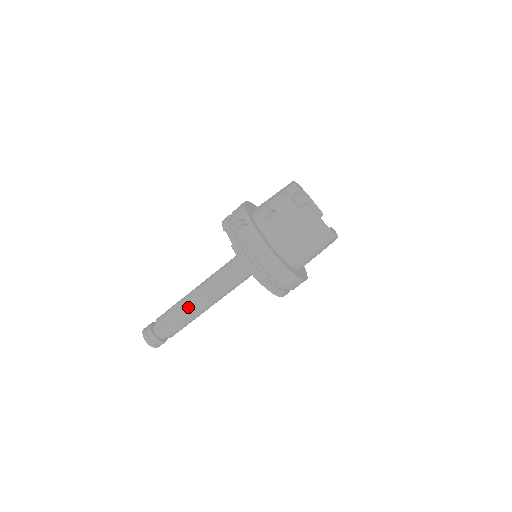
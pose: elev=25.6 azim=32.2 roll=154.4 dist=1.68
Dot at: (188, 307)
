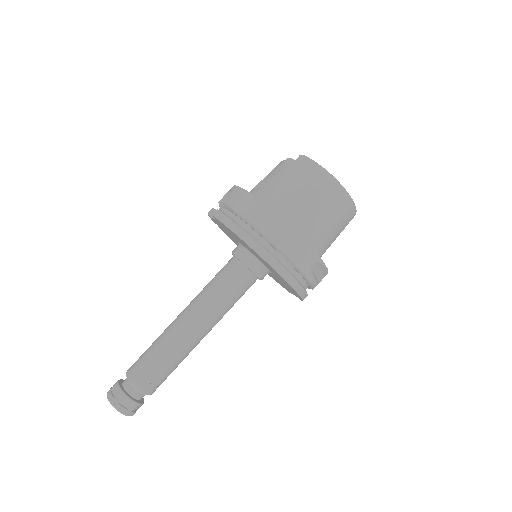
Dot at: (168, 334)
